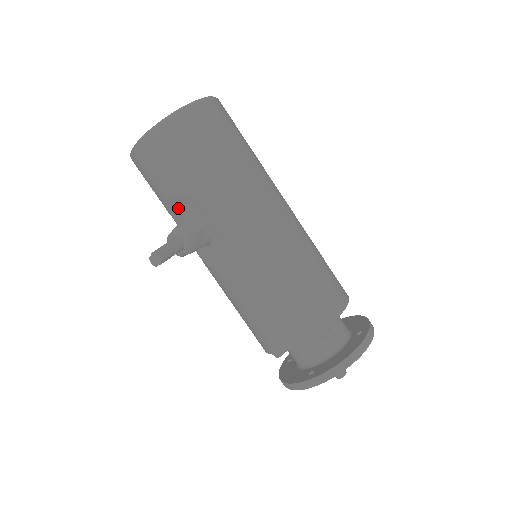
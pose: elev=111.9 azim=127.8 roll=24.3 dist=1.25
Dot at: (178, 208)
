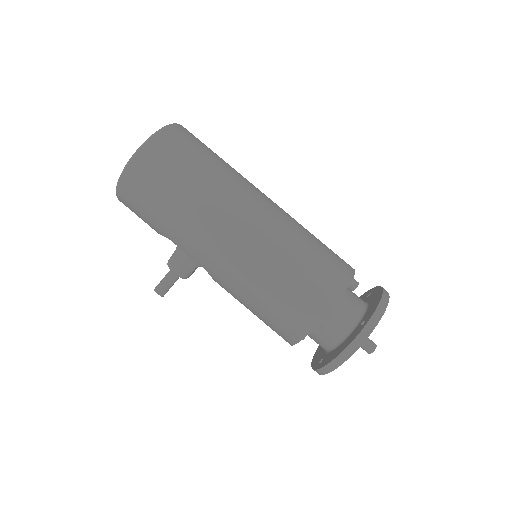
Dot at: occluded
